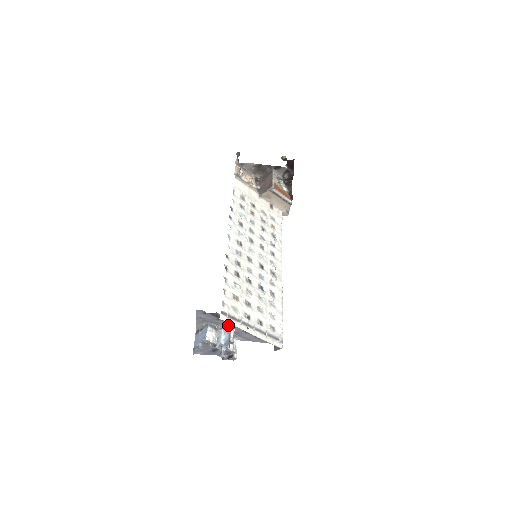
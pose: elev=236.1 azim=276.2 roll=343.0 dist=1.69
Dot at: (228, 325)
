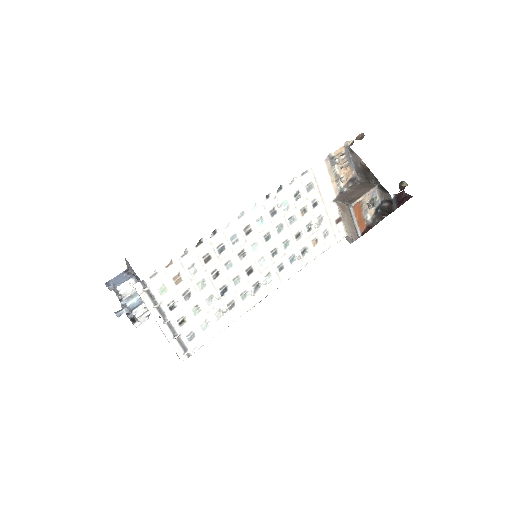
Dot at: occluded
